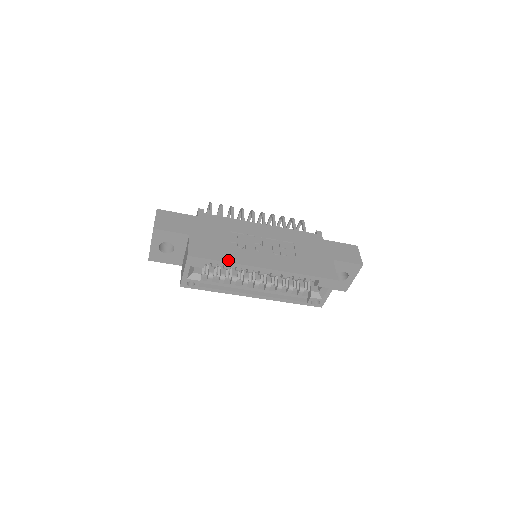
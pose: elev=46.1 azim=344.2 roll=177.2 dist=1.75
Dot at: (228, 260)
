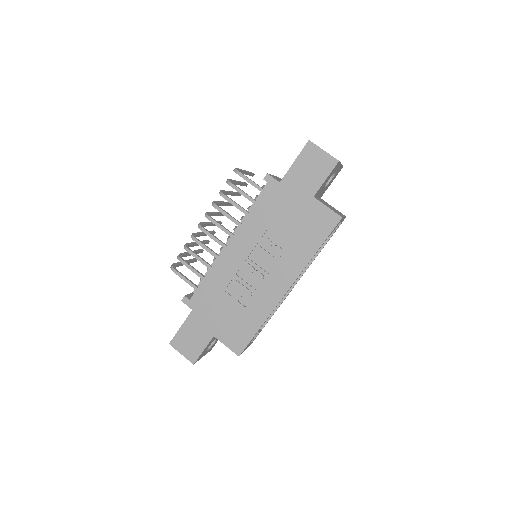
Dot at: (261, 322)
